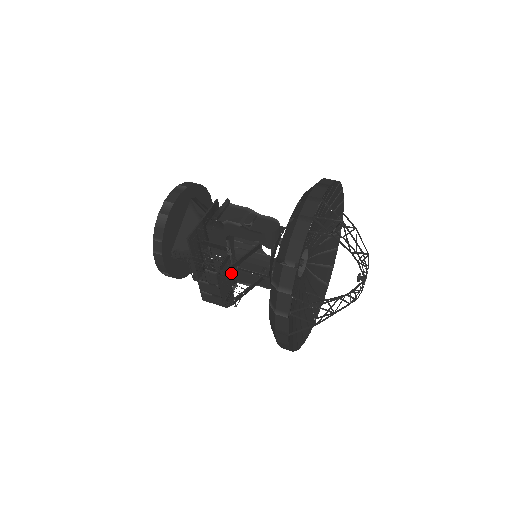
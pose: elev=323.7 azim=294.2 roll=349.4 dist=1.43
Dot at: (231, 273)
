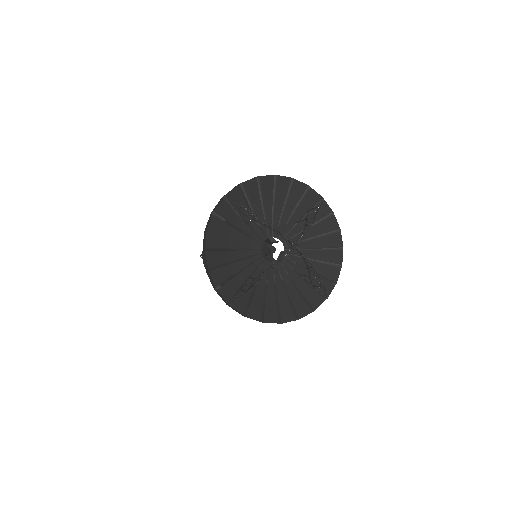
Dot at: occluded
